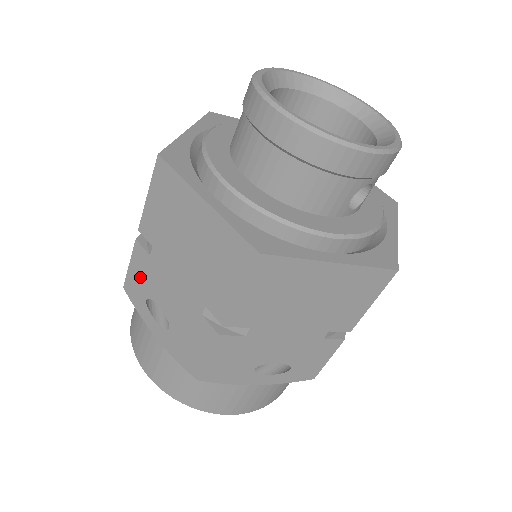
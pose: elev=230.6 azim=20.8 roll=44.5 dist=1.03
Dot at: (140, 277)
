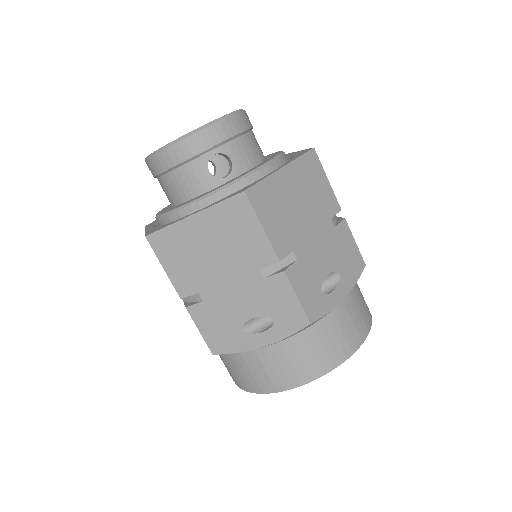
Dot at: occluded
